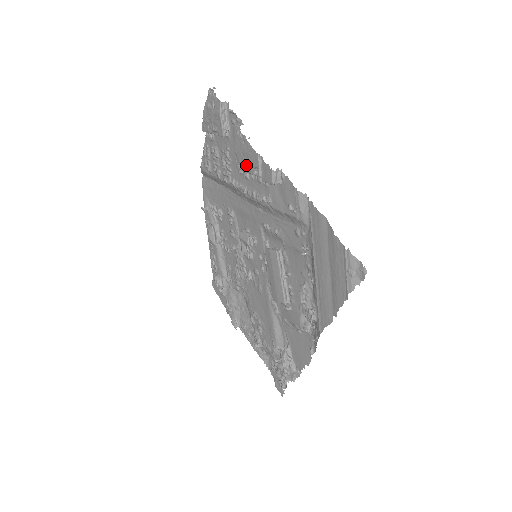
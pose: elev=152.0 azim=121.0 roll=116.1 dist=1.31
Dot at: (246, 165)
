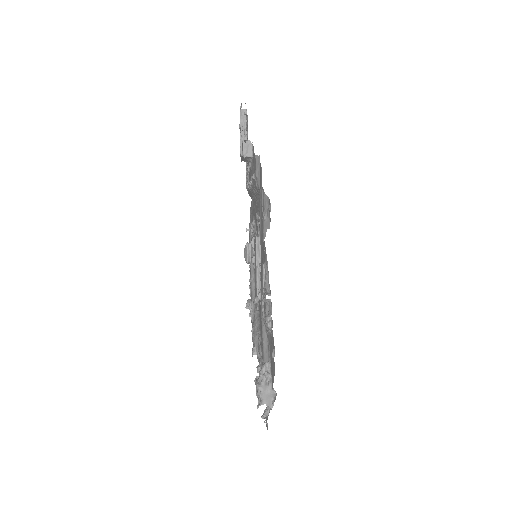
Dot at: occluded
